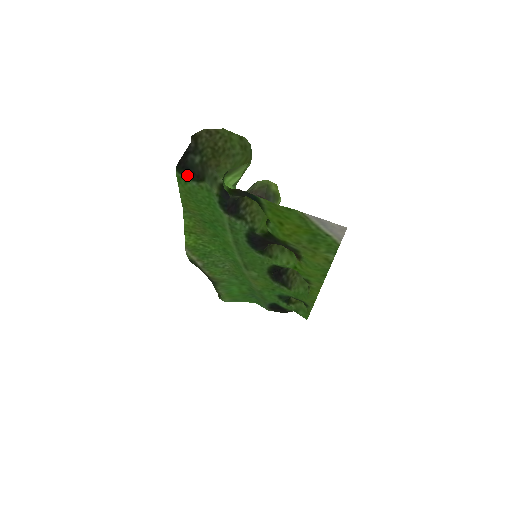
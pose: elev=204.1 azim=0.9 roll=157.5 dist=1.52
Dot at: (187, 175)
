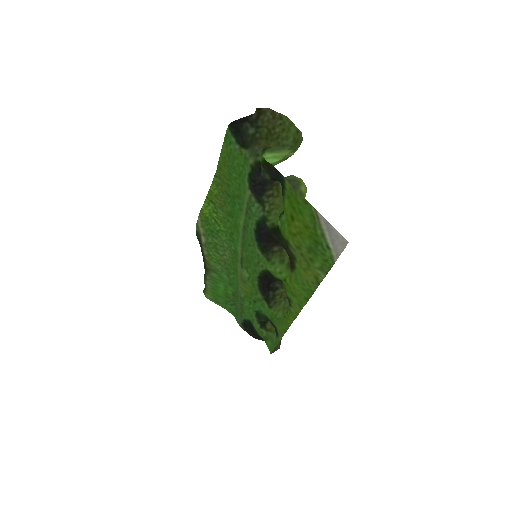
Dot at: (235, 135)
